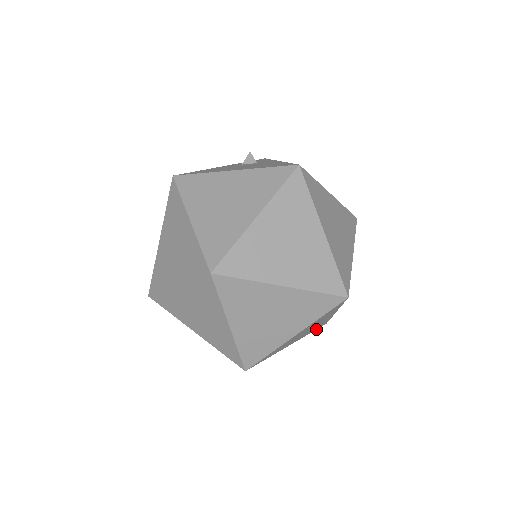
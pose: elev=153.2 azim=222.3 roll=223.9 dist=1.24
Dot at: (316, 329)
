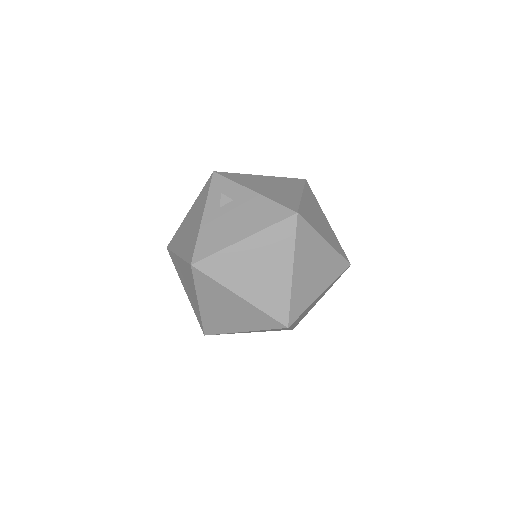
Dot at: occluded
